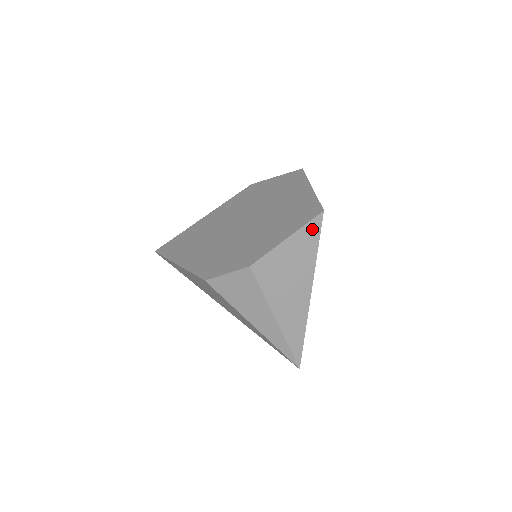
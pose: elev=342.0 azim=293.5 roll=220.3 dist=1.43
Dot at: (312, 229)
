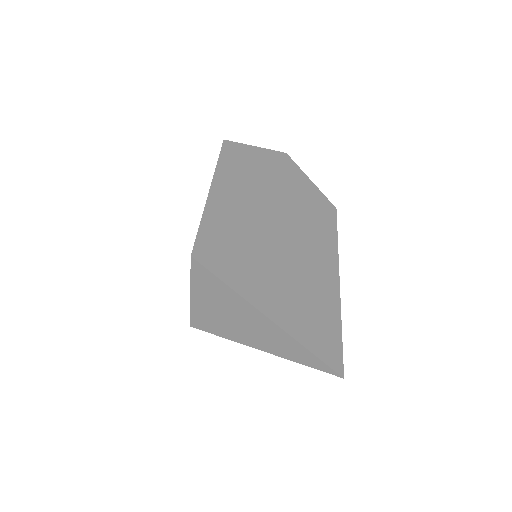
Dot at: (202, 276)
